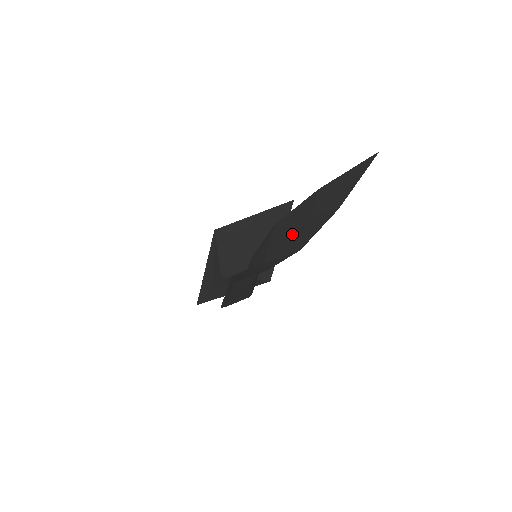
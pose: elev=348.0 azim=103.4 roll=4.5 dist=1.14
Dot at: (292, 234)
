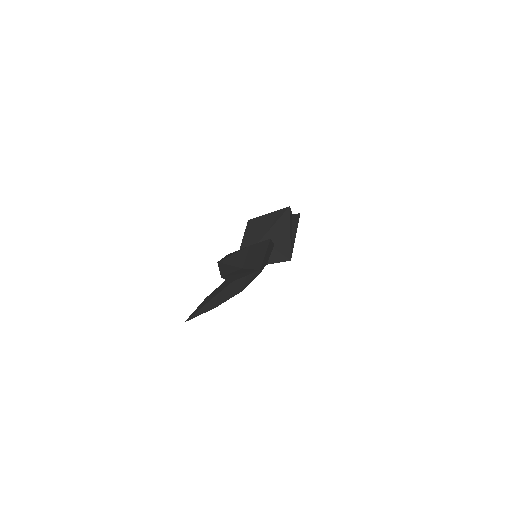
Dot at: occluded
